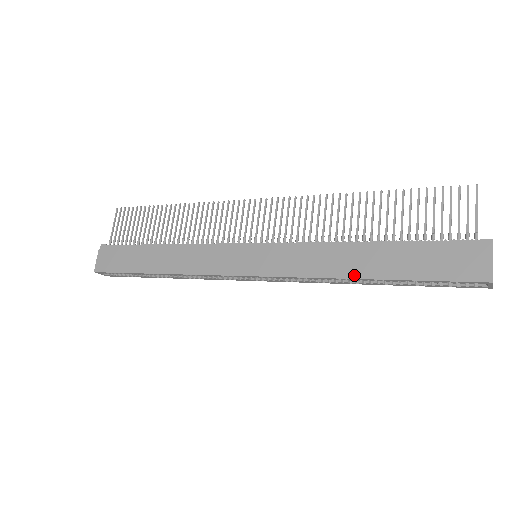
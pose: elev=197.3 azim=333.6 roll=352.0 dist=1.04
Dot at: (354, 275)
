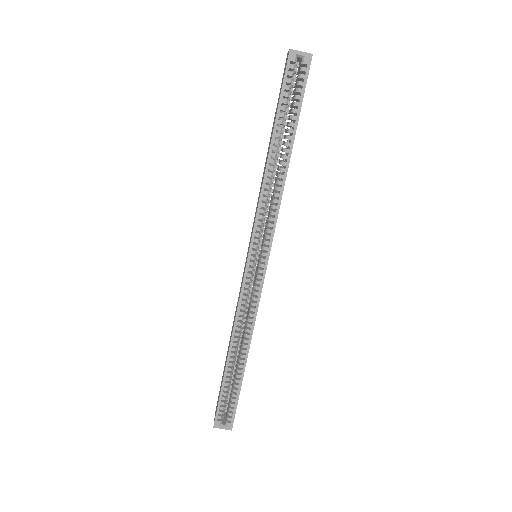
Dot at: (266, 162)
